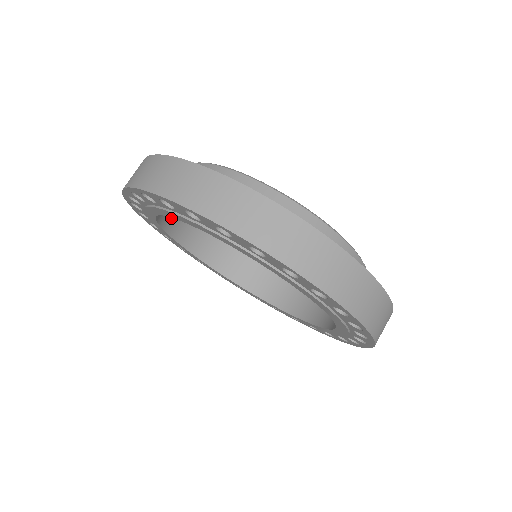
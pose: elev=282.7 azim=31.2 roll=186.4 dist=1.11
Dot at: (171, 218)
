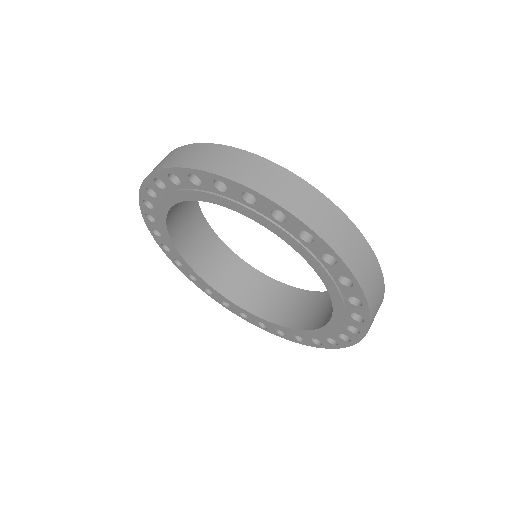
Dot at: (176, 223)
